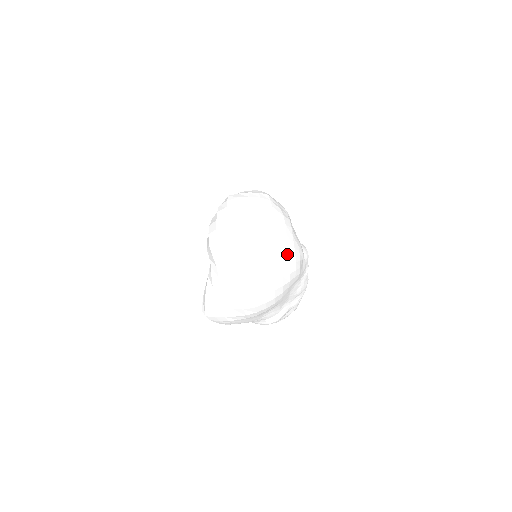
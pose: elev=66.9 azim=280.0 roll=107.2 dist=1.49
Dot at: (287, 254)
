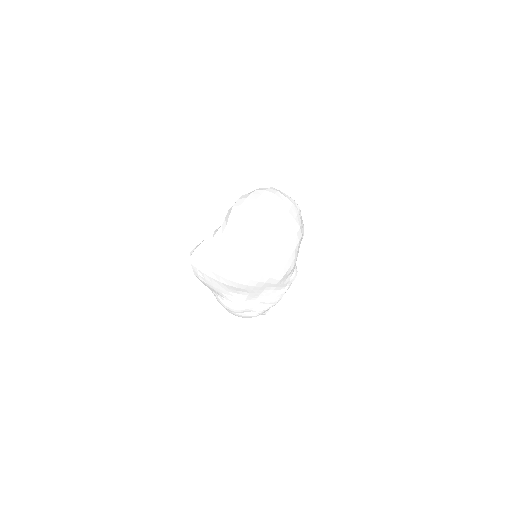
Dot at: (283, 254)
